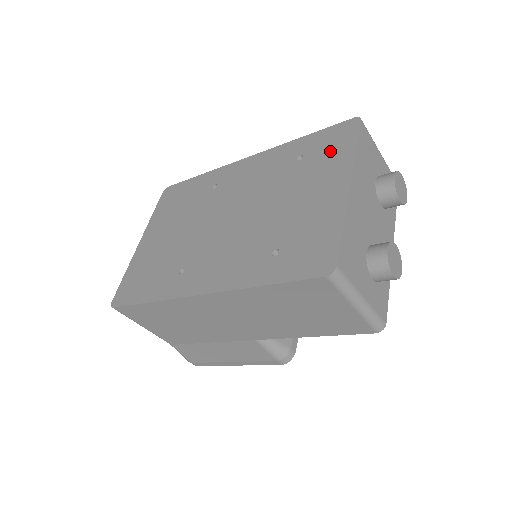
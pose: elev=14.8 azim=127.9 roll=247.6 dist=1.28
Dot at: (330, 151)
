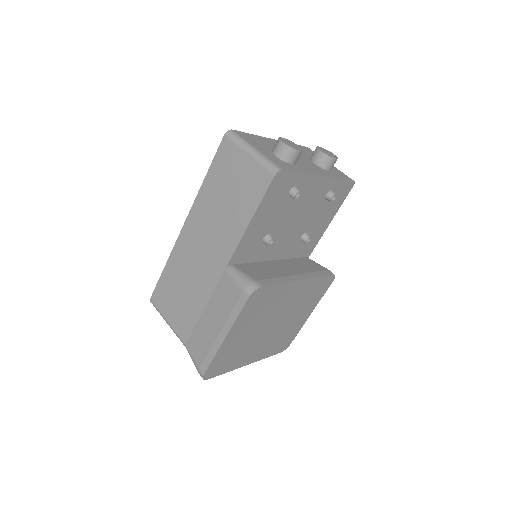
Dot at: occluded
